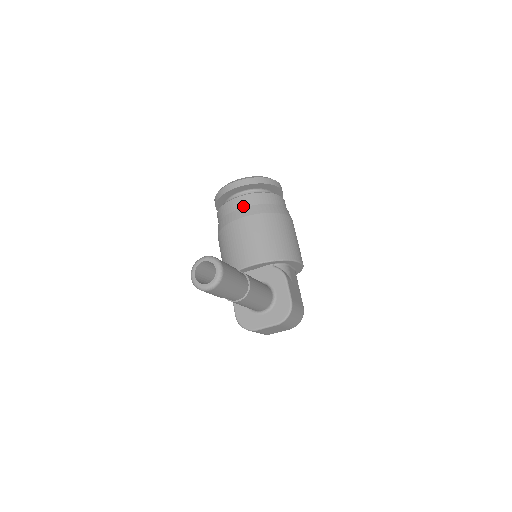
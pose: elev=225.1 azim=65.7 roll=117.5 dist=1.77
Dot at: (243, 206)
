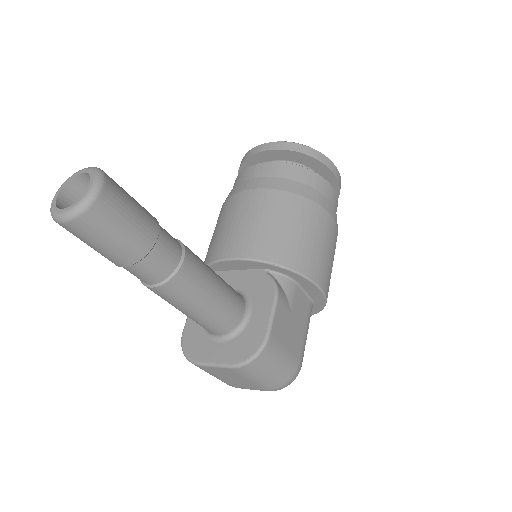
Dot at: (262, 175)
